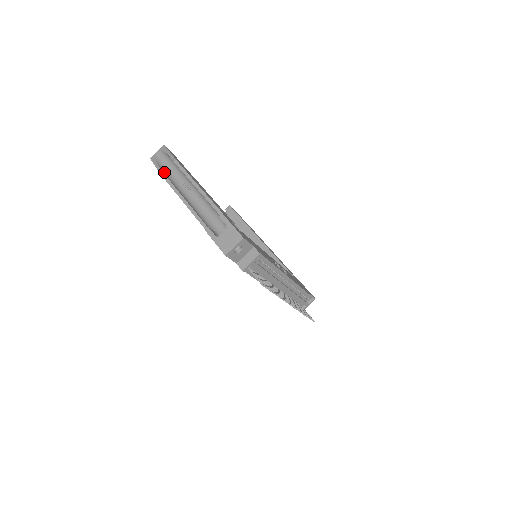
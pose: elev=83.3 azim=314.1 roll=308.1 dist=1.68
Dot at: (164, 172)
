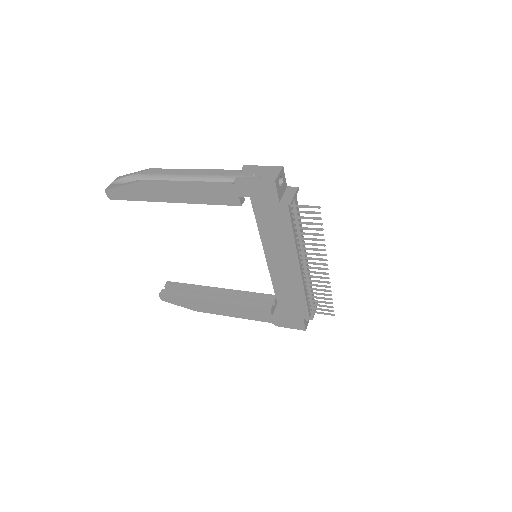
Dot at: (137, 184)
